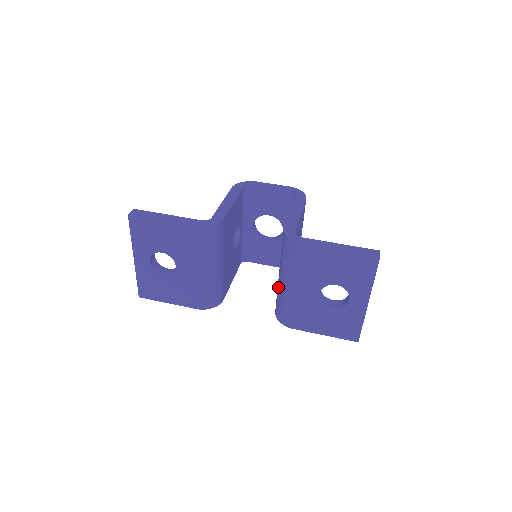
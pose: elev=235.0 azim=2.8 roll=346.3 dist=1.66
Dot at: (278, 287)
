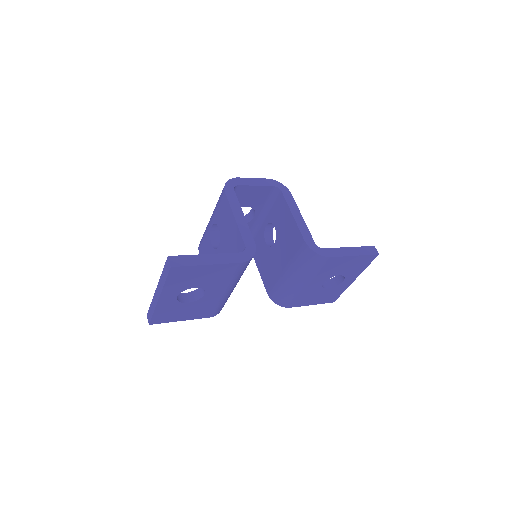
Dot at: (283, 281)
